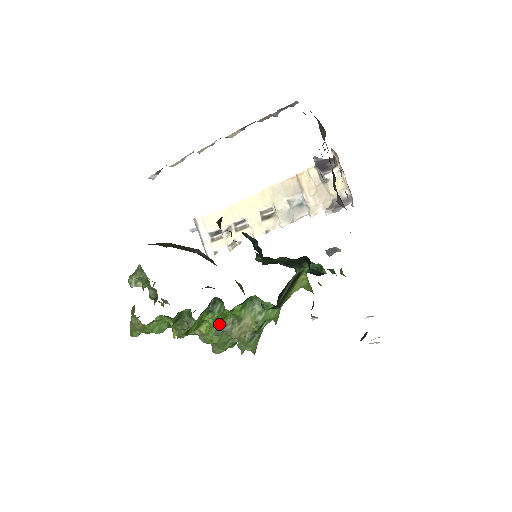
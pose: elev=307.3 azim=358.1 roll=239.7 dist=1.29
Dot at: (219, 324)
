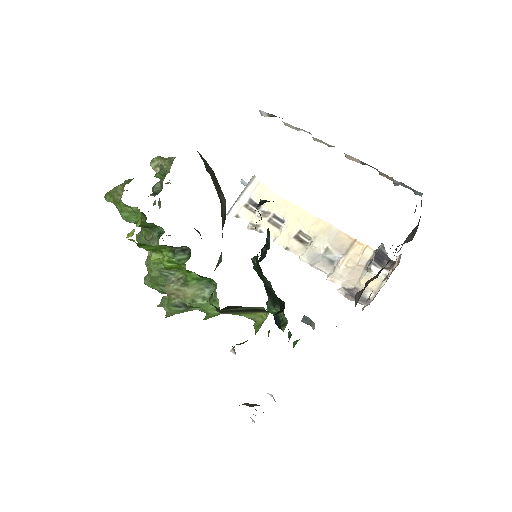
Dot at: (169, 268)
